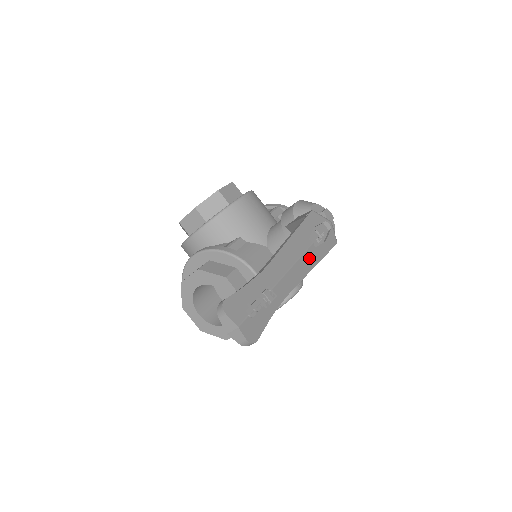
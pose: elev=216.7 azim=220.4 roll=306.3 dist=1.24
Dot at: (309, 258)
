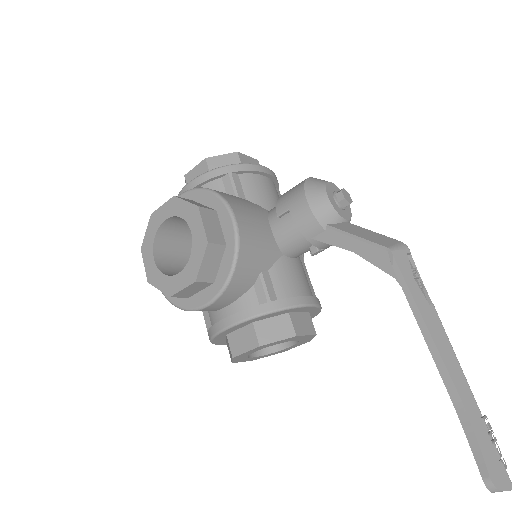
Dot at: (441, 325)
